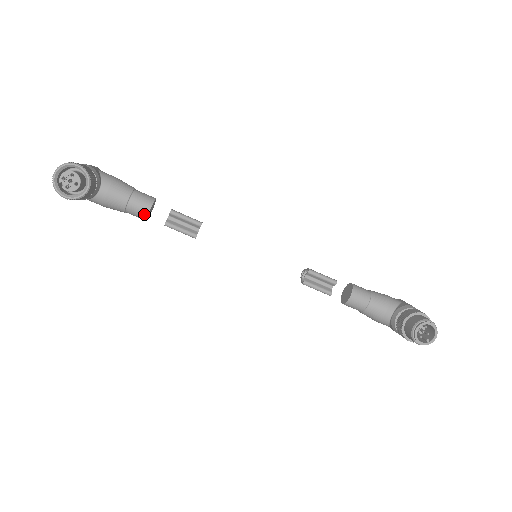
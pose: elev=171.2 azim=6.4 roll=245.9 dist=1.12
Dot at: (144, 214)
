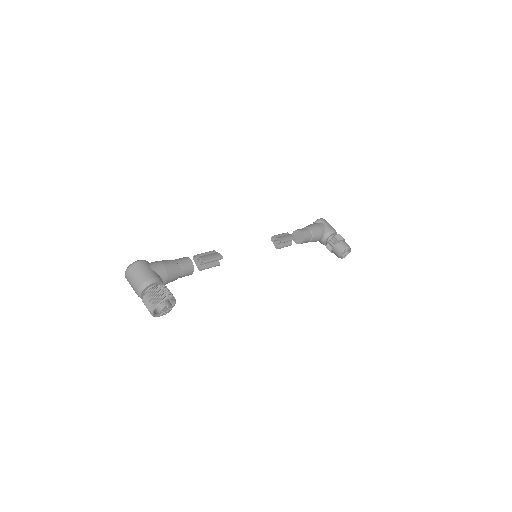
Dot at: occluded
